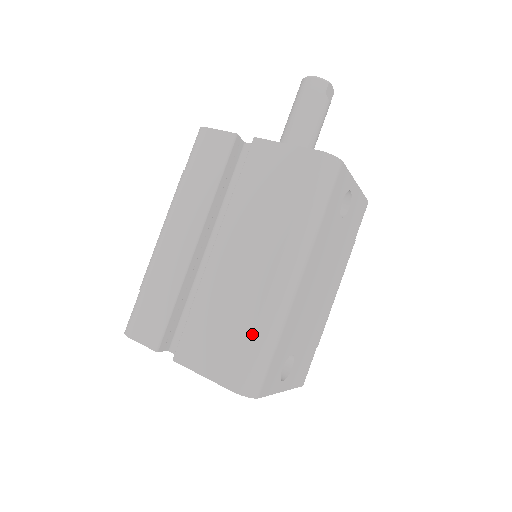
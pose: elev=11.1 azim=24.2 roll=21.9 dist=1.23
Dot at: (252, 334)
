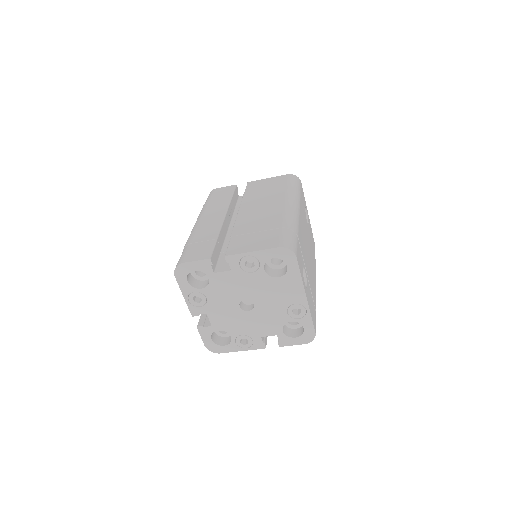
Dot at: (281, 225)
